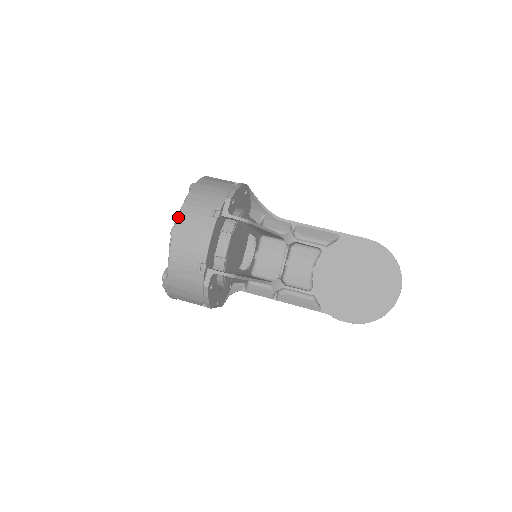
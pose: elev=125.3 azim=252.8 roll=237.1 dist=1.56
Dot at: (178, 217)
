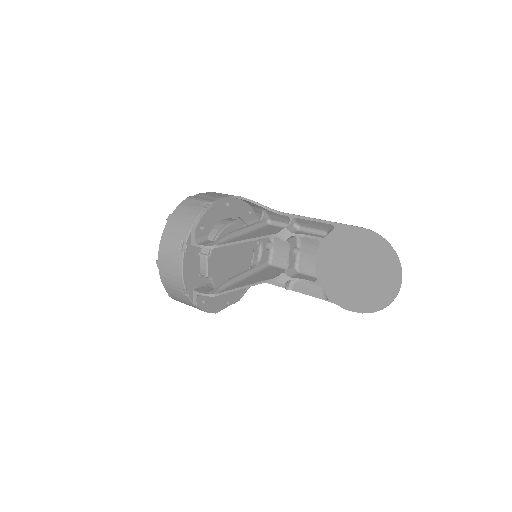
Dot at: (158, 252)
